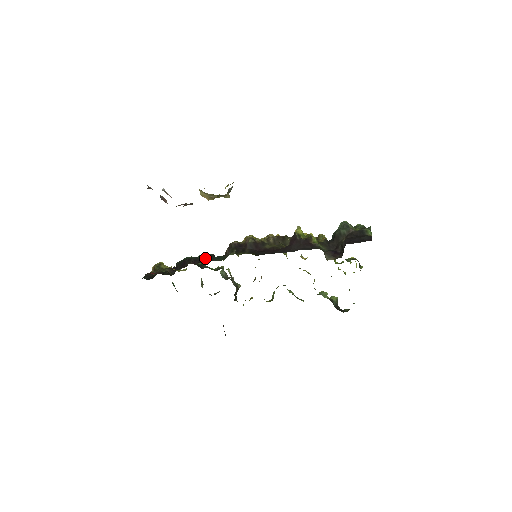
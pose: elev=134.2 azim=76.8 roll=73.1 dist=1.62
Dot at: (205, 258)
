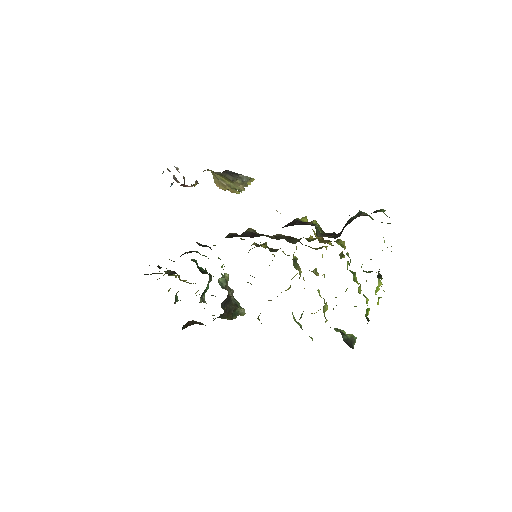
Dot at: (204, 255)
